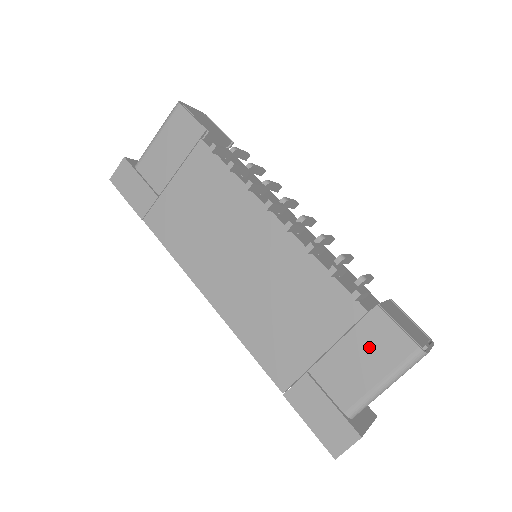
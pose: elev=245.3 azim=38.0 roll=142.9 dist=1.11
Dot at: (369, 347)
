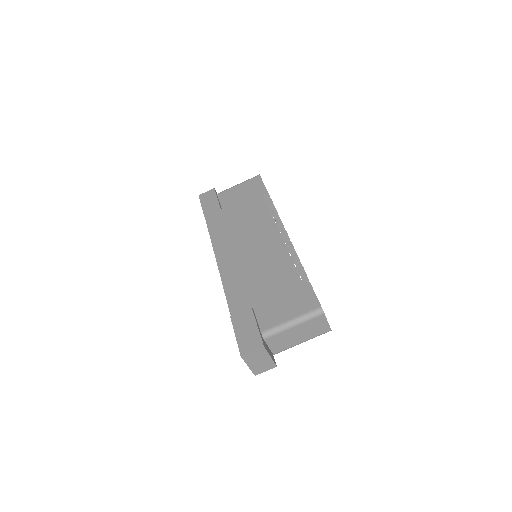
Dot at: (294, 301)
